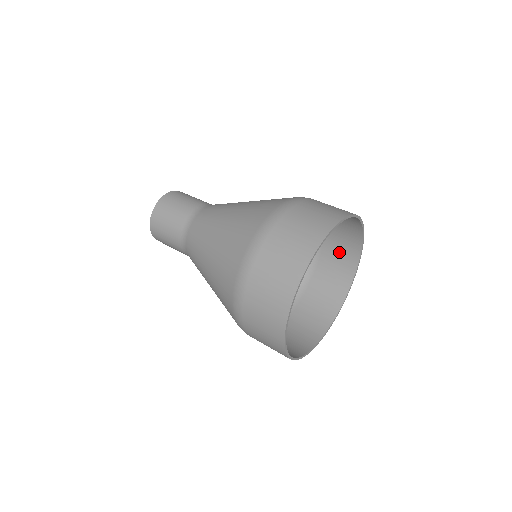
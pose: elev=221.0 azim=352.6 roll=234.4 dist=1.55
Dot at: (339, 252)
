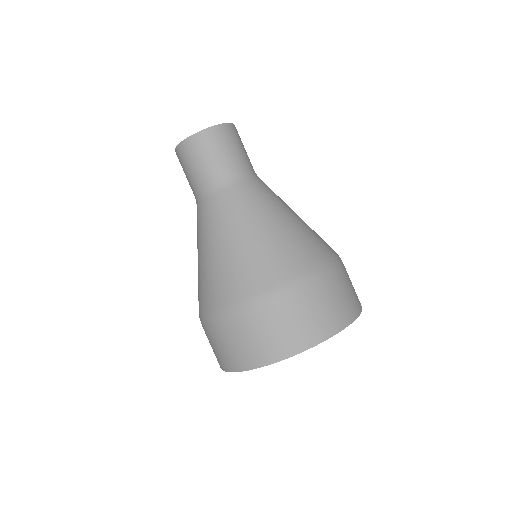
Dot at: occluded
